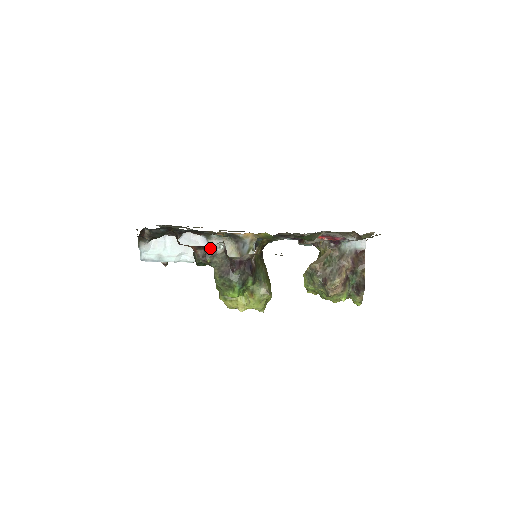
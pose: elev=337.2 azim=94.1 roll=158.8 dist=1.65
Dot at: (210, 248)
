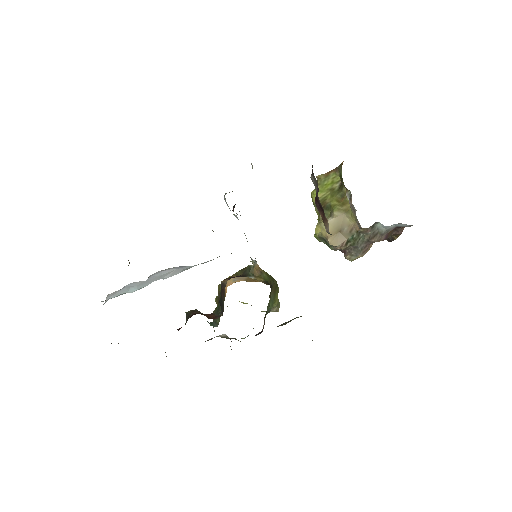
Dot at: occluded
